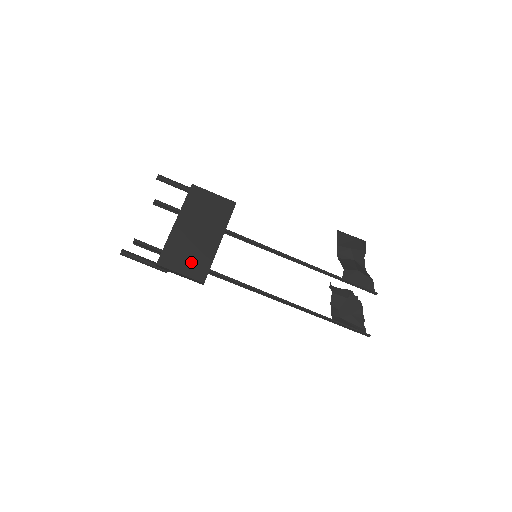
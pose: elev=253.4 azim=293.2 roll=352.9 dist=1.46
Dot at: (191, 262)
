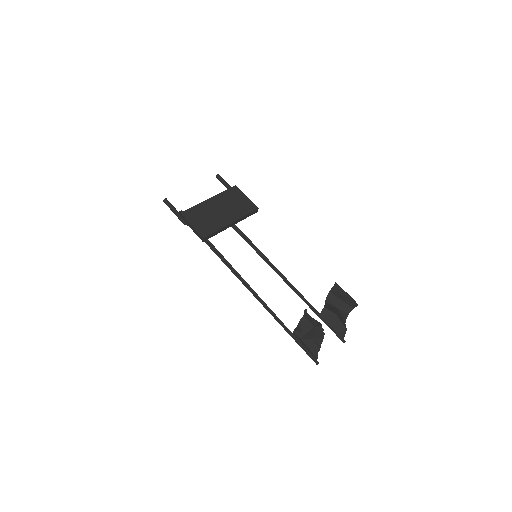
Dot at: (204, 223)
